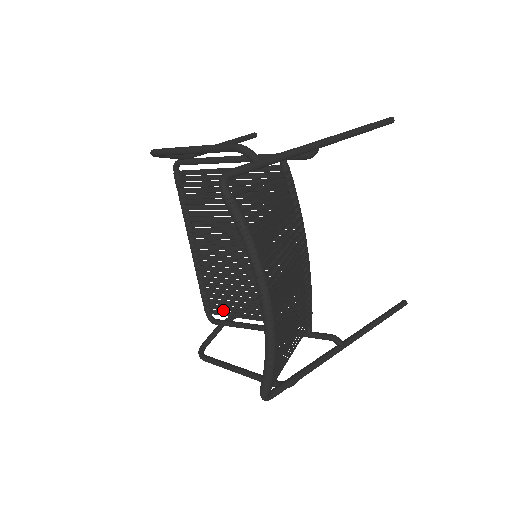
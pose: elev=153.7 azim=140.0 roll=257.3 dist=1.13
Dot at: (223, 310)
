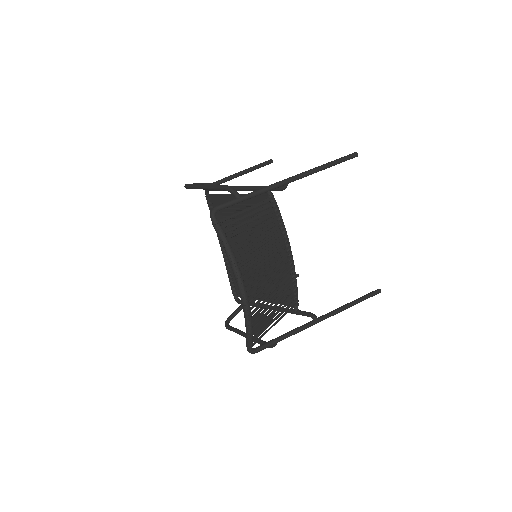
Dot at: occluded
